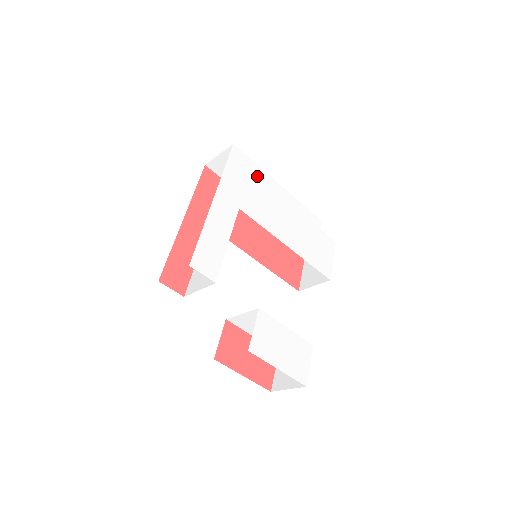
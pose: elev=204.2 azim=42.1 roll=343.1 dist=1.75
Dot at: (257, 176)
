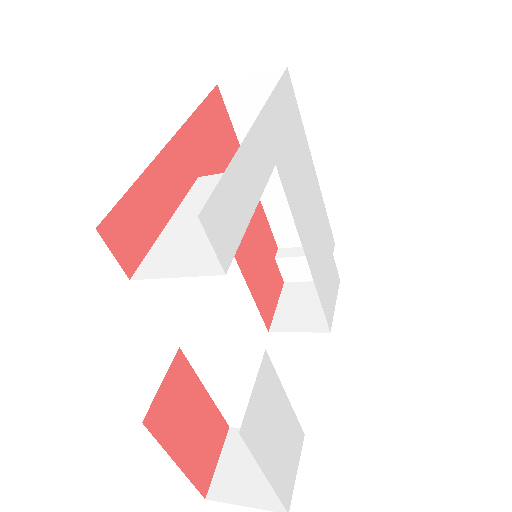
Dot at: (299, 134)
